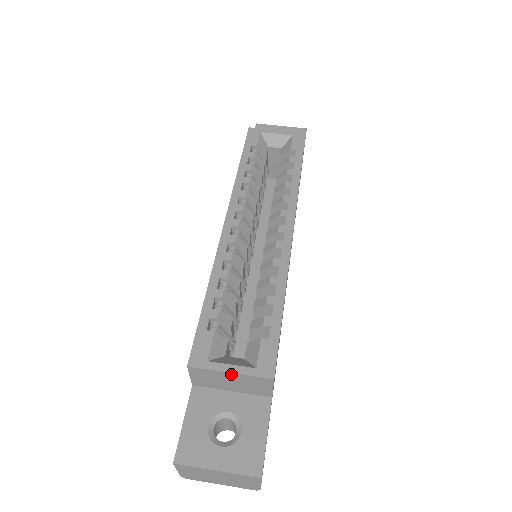
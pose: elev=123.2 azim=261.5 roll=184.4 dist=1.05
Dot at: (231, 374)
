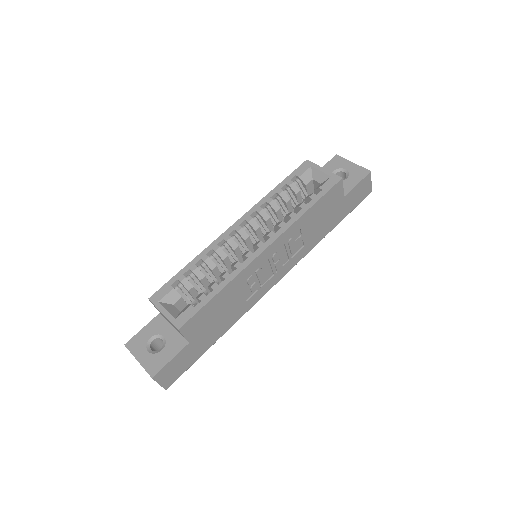
Dot at: (164, 315)
